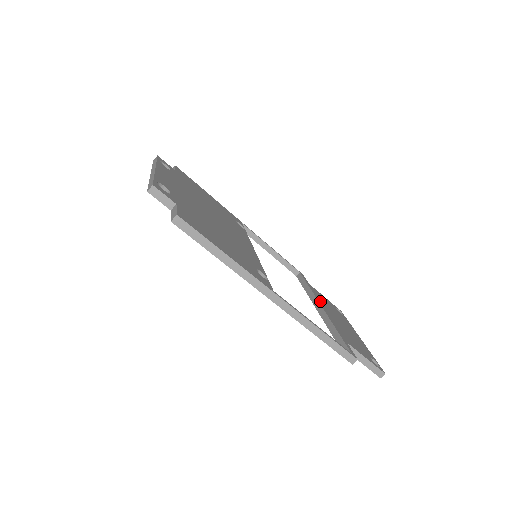
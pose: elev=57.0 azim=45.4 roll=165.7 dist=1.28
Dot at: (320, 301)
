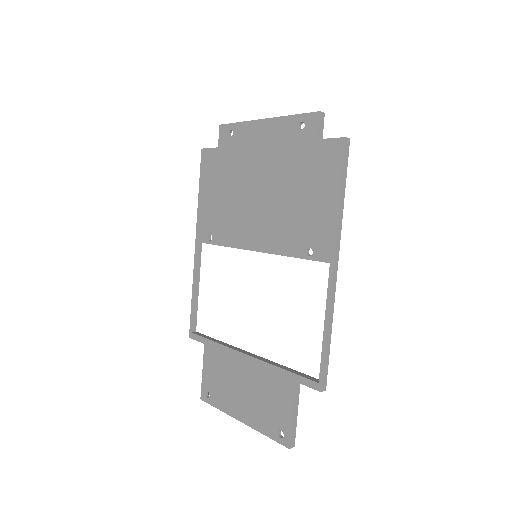
Dot at: occluded
